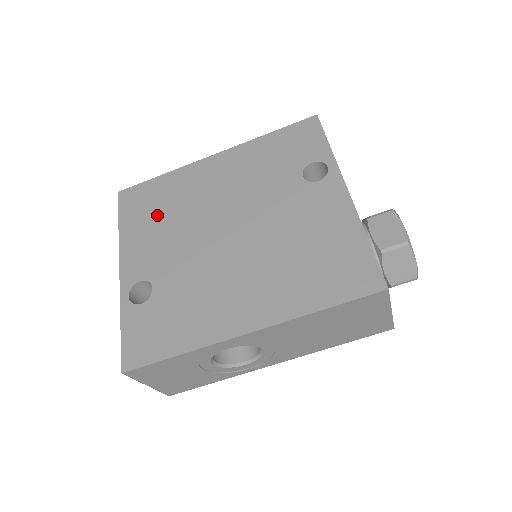
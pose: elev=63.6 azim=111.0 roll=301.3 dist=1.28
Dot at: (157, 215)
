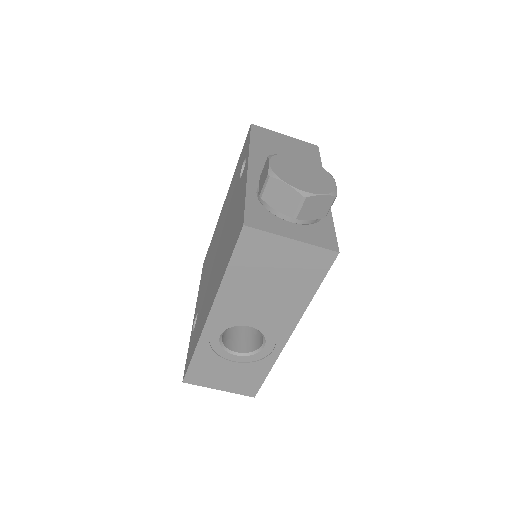
Dot at: occluded
